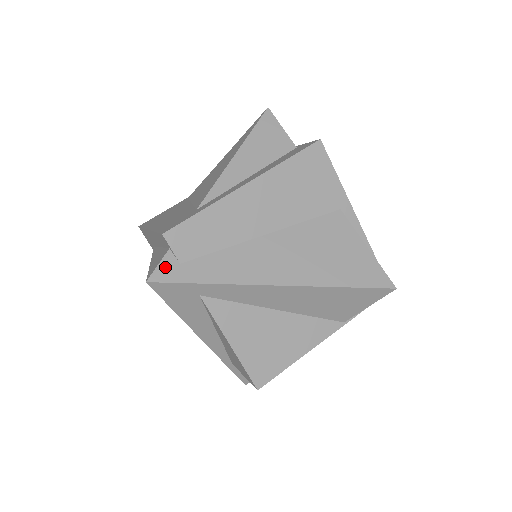
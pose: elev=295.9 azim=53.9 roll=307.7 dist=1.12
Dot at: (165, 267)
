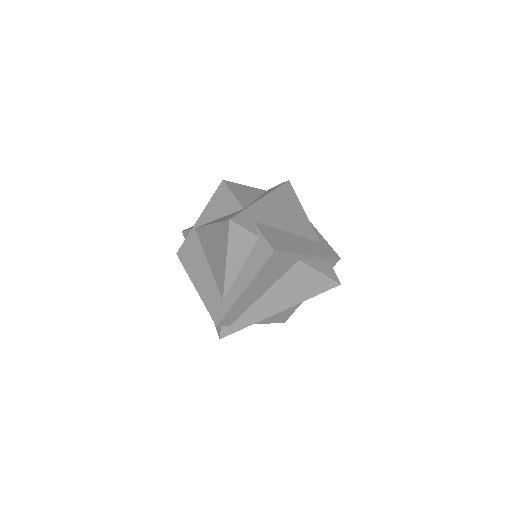
Dot at: (224, 330)
